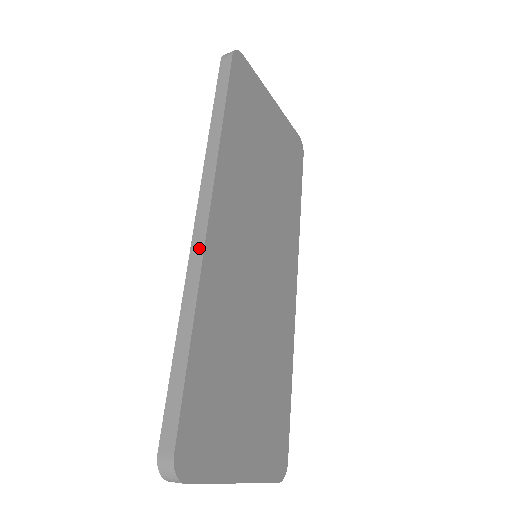
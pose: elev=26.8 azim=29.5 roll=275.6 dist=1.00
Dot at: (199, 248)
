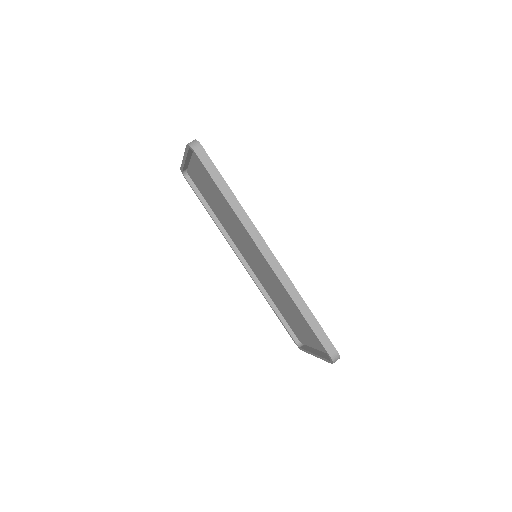
Dot at: (280, 270)
